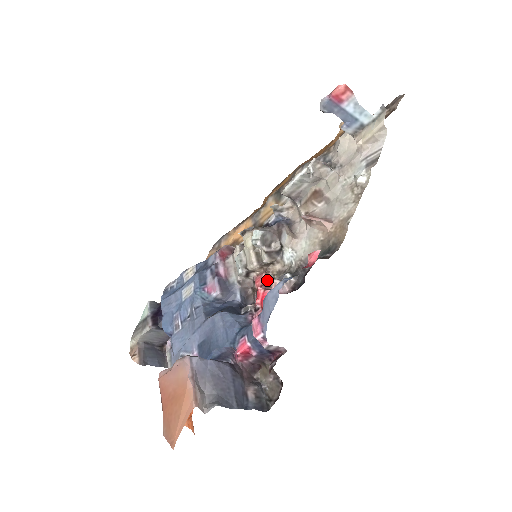
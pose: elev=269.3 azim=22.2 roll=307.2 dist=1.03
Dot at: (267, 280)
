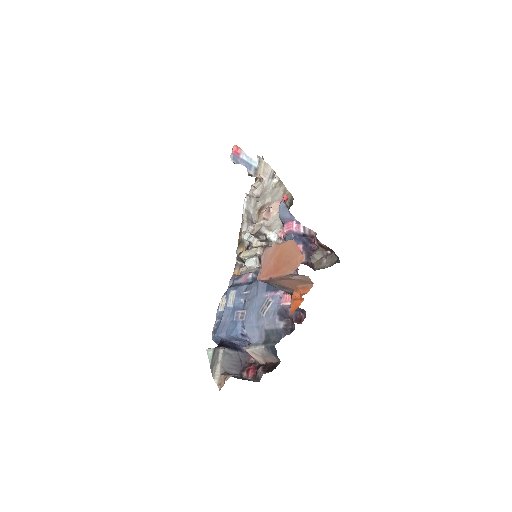
Dot at: occluded
